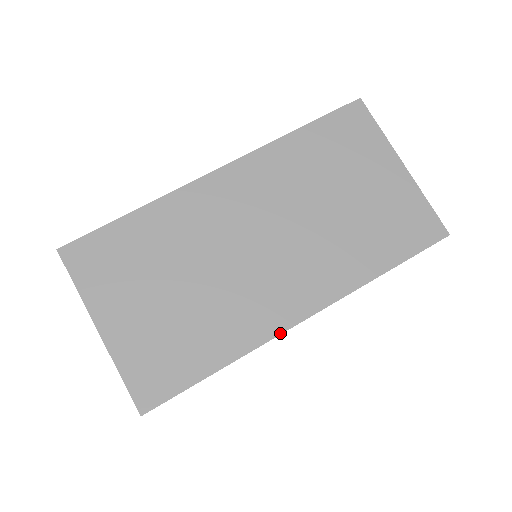
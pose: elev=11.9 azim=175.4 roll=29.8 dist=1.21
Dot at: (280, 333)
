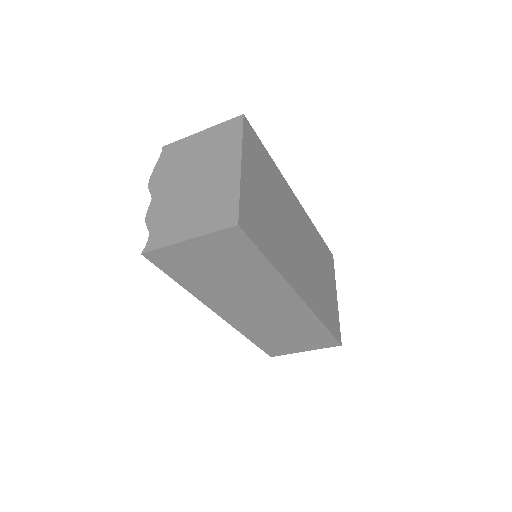
Dot at: (293, 288)
